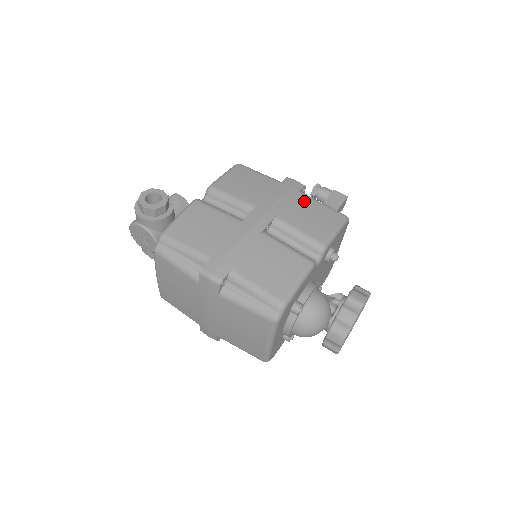
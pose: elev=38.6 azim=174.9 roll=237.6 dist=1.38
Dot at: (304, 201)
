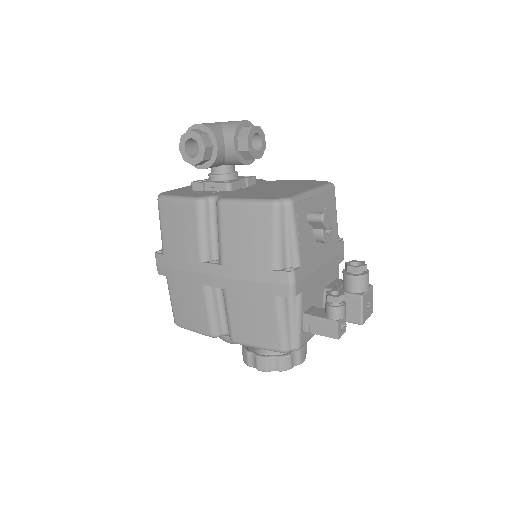
Dot at: (265, 306)
